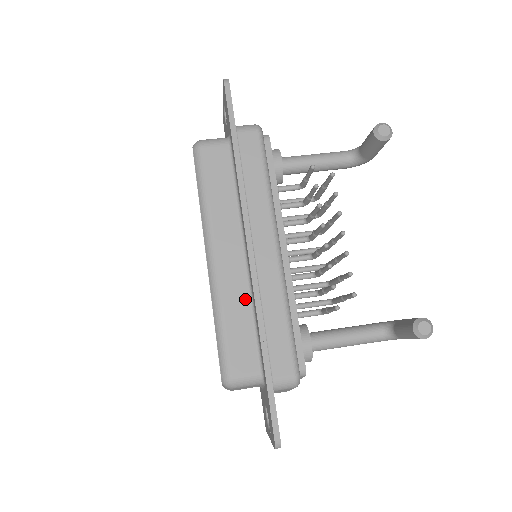
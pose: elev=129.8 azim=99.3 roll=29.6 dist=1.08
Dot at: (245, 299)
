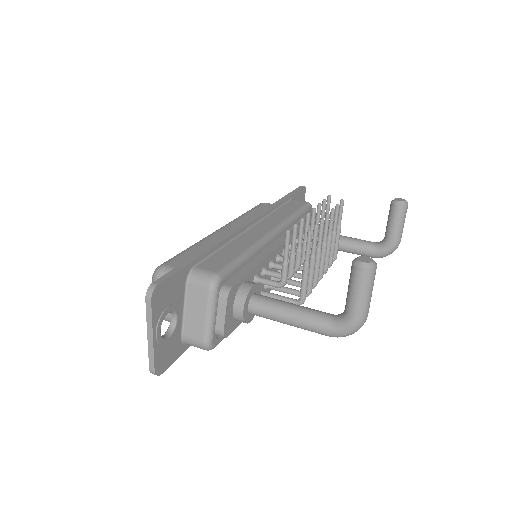
Dot at: occluded
